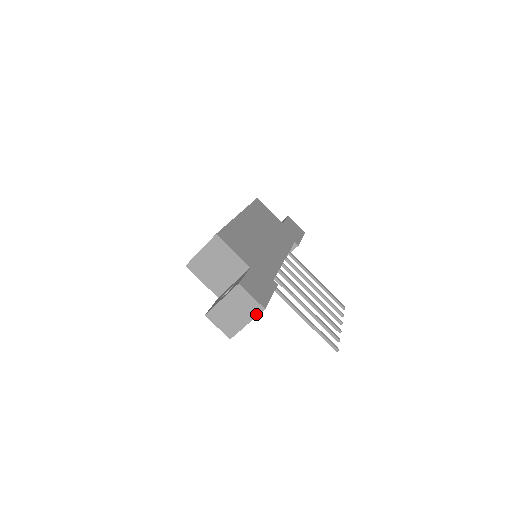
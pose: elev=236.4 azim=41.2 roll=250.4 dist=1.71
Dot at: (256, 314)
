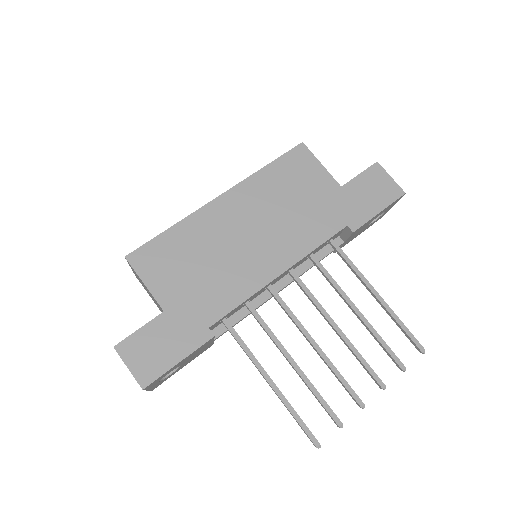
Dot at: occluded
